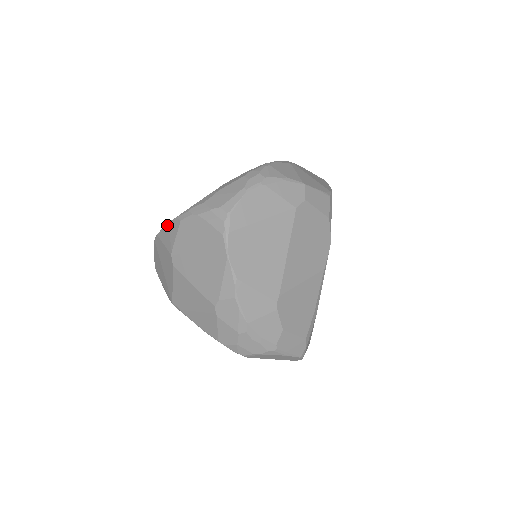
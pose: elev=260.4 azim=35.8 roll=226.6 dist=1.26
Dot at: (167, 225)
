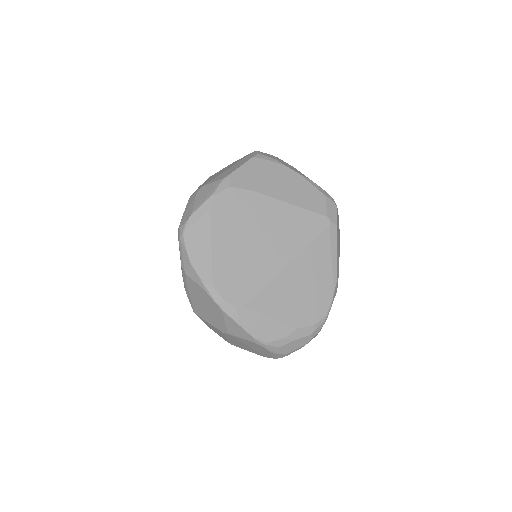
Dot at: (240, 328)
